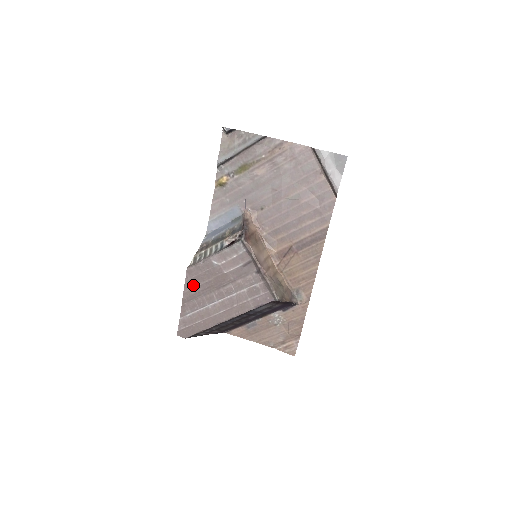
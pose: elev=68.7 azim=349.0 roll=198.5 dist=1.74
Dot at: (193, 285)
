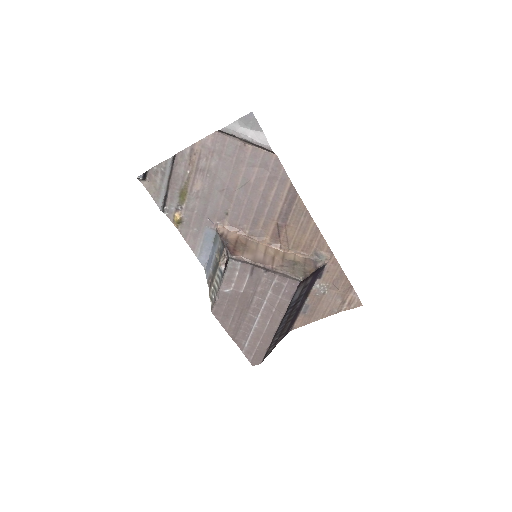
Dot at: (228, 320)
